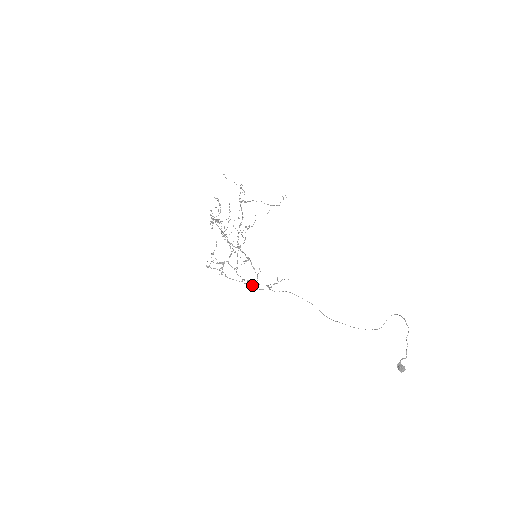
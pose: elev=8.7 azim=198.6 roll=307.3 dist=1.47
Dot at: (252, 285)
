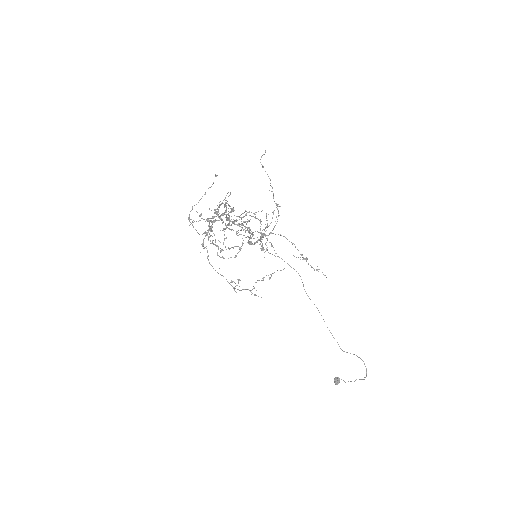
Dot at: (234, 289)
